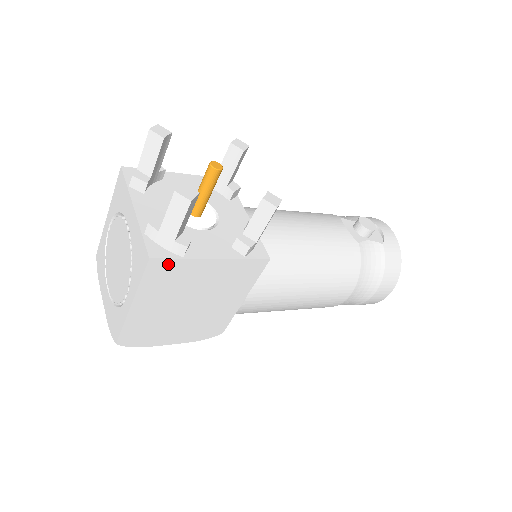
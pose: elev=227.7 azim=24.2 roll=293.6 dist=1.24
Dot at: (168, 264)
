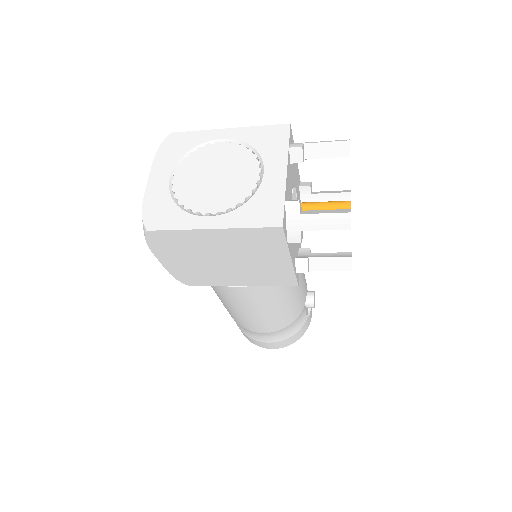
Dot at: (278, 238)
